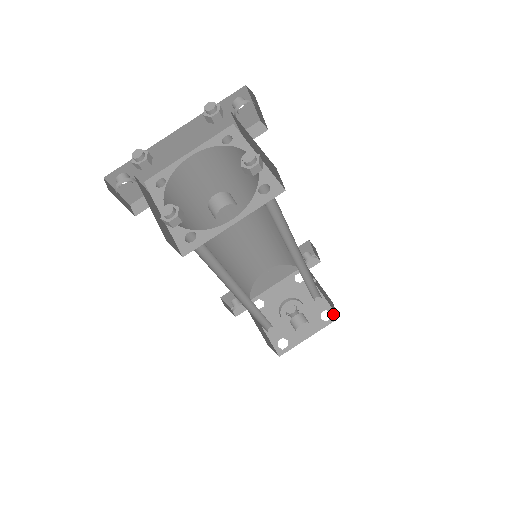
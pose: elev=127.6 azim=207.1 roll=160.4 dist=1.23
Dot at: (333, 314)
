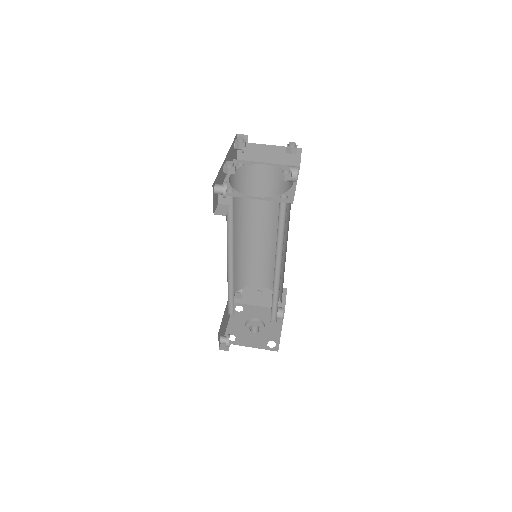
Dot at: occluded
